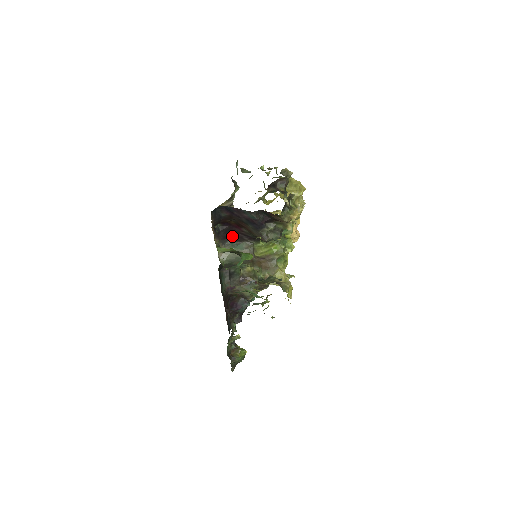
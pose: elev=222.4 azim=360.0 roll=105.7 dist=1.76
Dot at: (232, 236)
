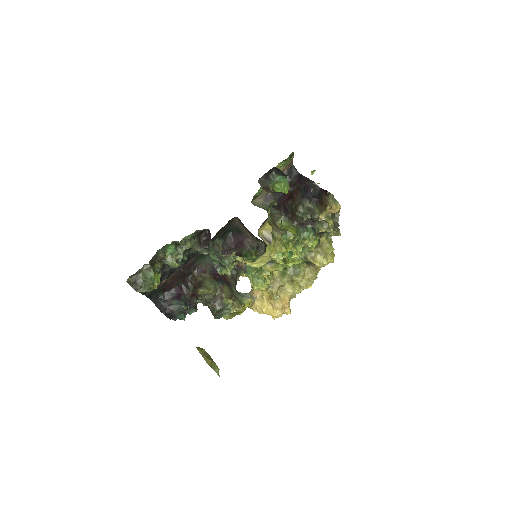
Dot at: occluded
